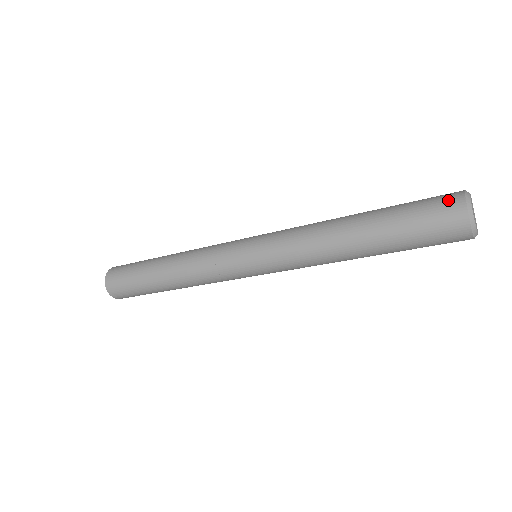
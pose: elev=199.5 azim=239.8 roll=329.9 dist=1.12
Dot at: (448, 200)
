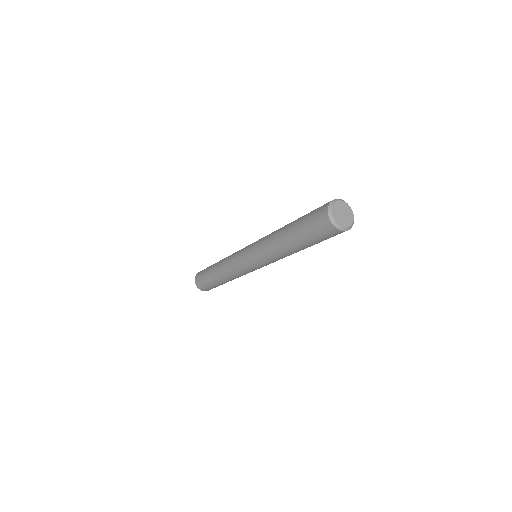
Dot at: (322, 221)
